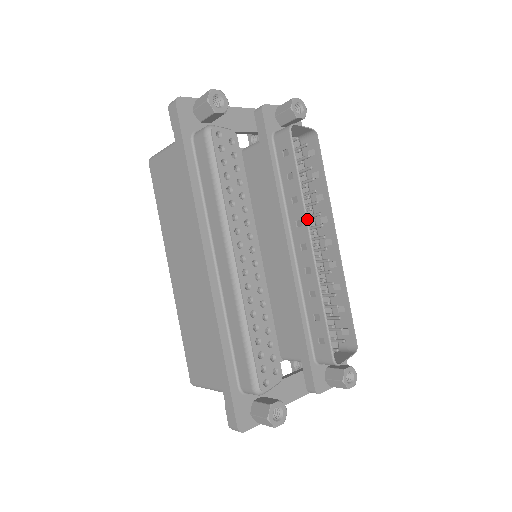
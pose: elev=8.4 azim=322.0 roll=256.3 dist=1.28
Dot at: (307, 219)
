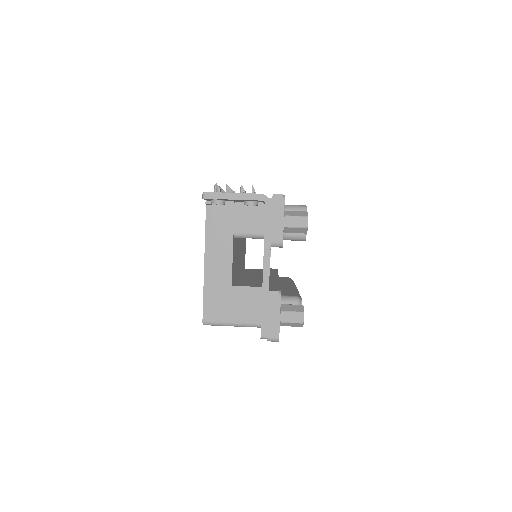
Dot at: occluded
